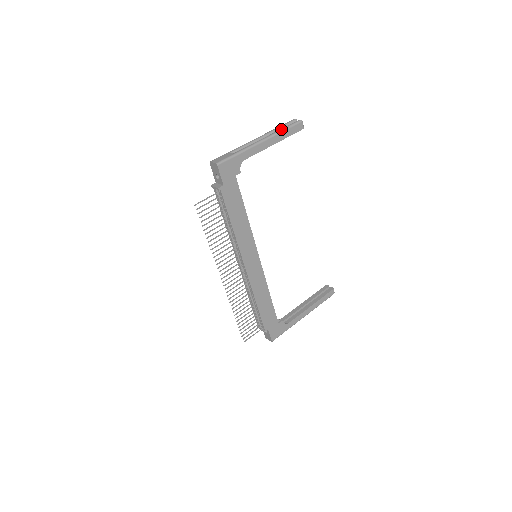
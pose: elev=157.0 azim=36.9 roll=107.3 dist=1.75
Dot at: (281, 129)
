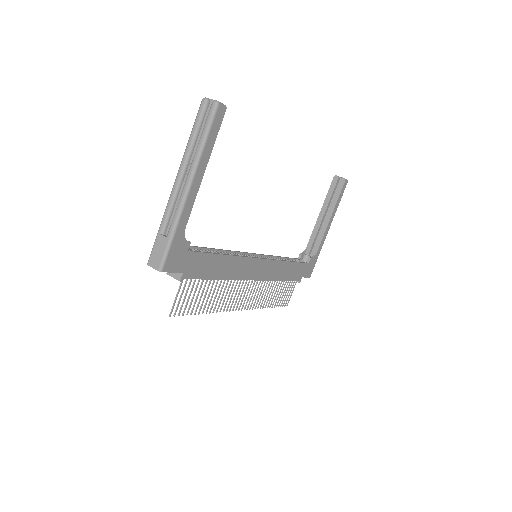
Dot at: (199, 145)
